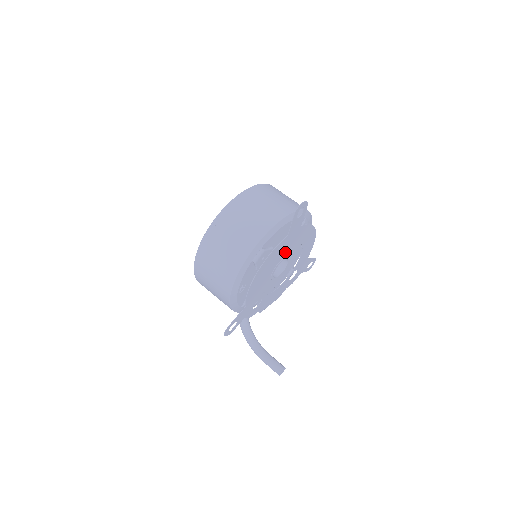
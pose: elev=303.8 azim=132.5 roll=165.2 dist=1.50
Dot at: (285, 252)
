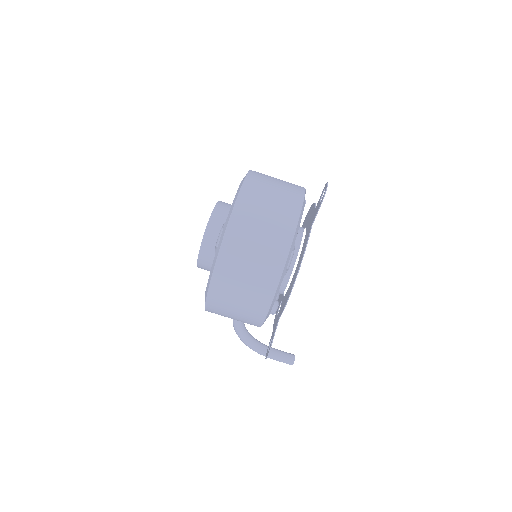
Dot at: occluded
